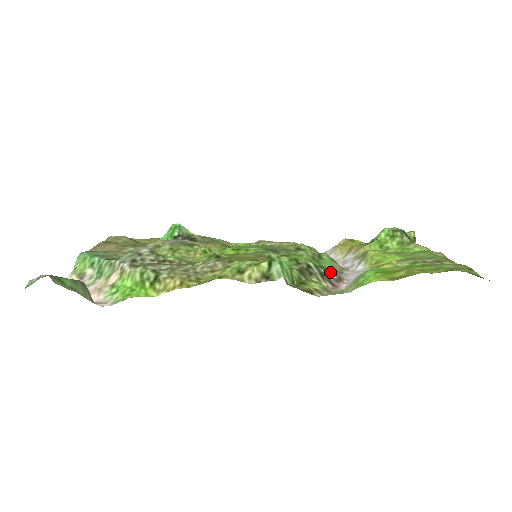
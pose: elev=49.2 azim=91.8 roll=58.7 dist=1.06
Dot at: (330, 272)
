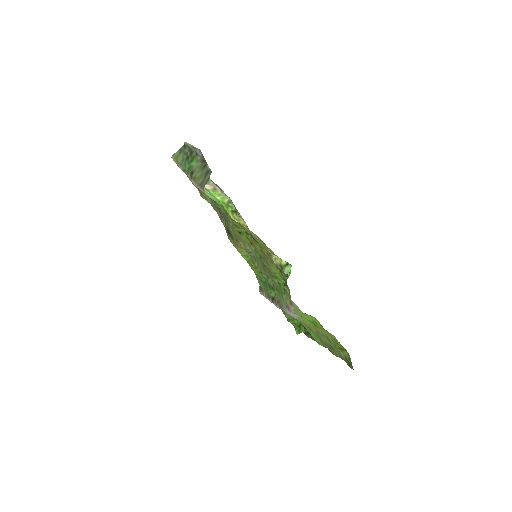
Dot at: (284, 300)
